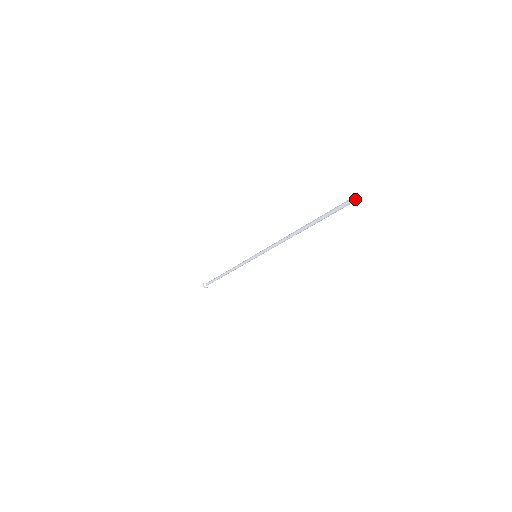
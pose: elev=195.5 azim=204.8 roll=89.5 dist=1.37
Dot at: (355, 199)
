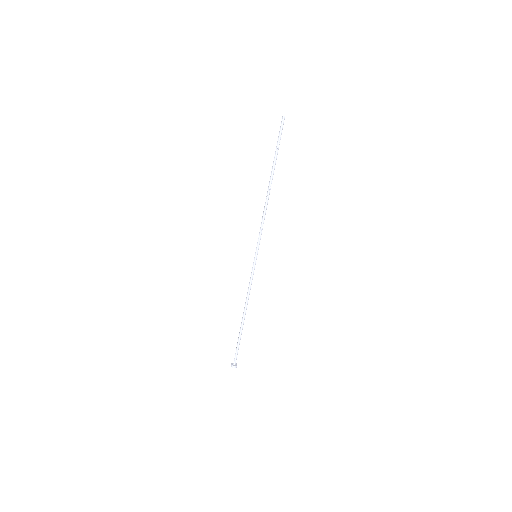
Dot at: (282, 119)
